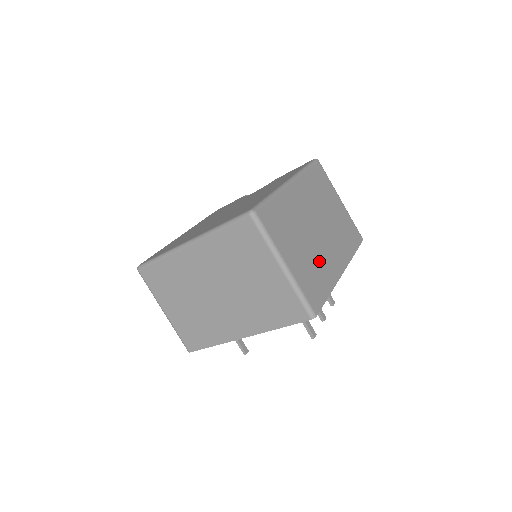
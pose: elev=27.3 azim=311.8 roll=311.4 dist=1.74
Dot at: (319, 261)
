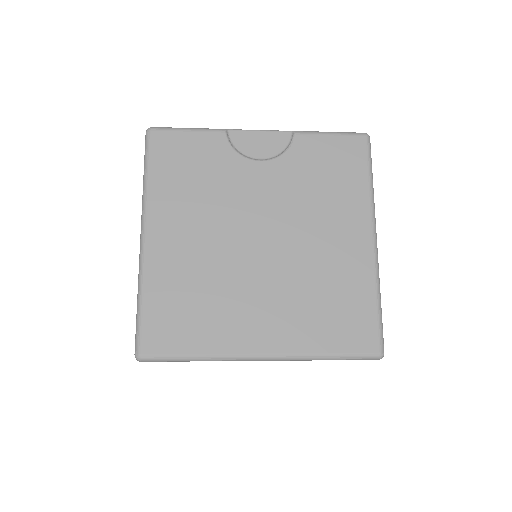
Dot at: occluded
